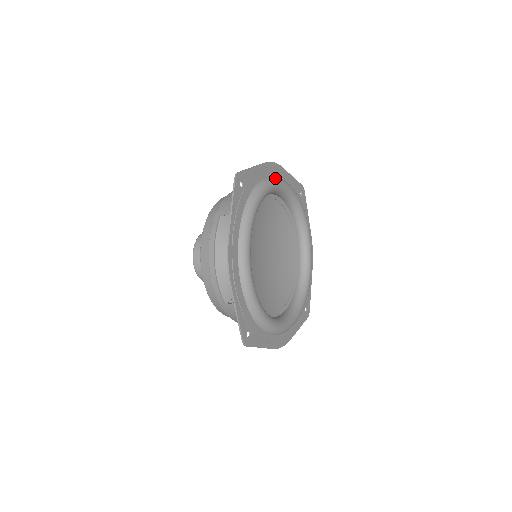
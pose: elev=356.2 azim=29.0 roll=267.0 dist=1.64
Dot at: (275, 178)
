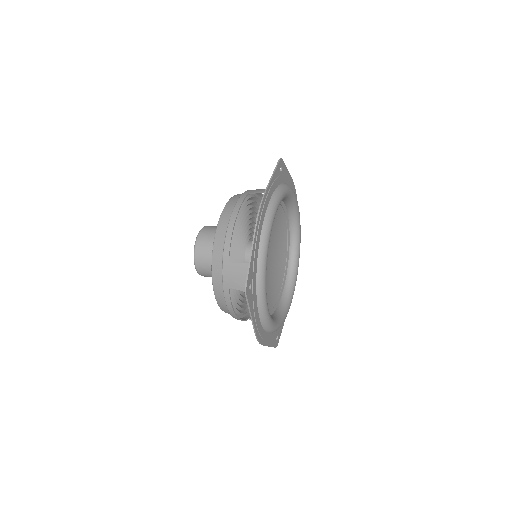
Dot at: occluded
